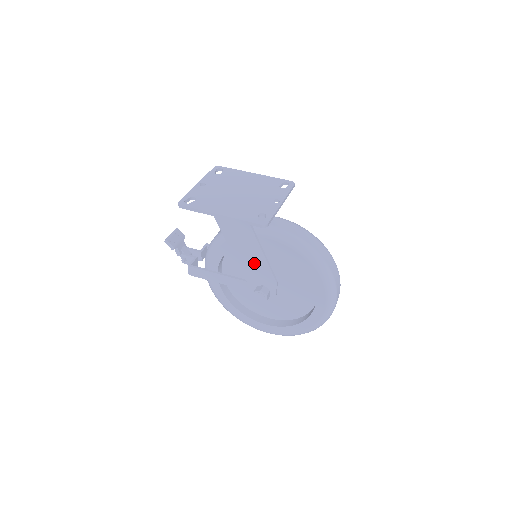
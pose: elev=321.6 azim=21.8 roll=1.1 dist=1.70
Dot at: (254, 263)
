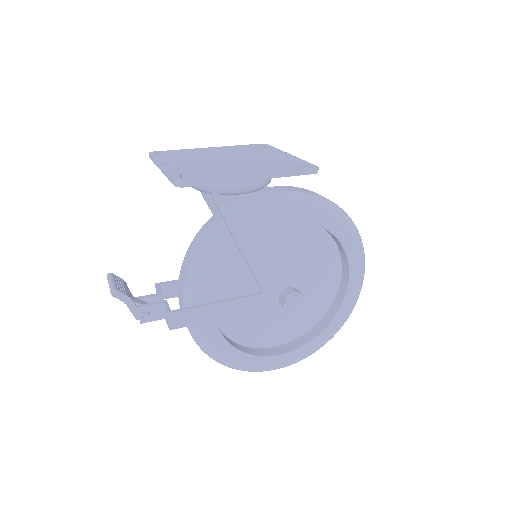
Dot at: (275, 256)
